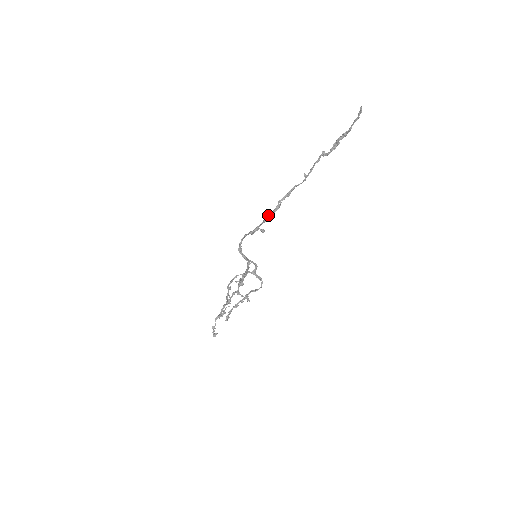
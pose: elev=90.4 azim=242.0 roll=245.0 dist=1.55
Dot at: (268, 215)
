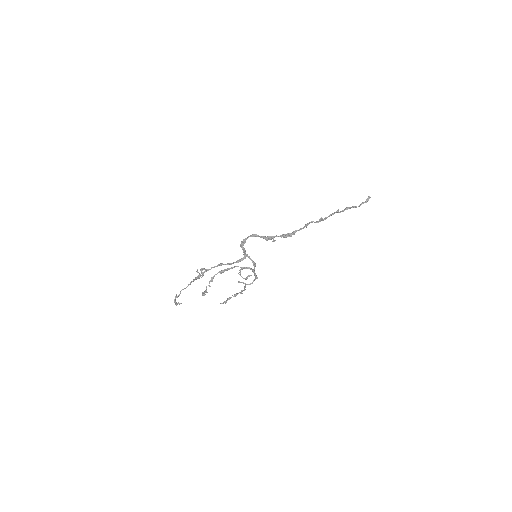
Dot at: (288, 234)
